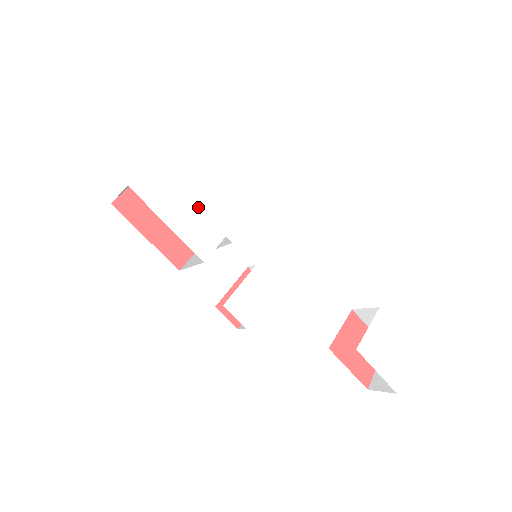
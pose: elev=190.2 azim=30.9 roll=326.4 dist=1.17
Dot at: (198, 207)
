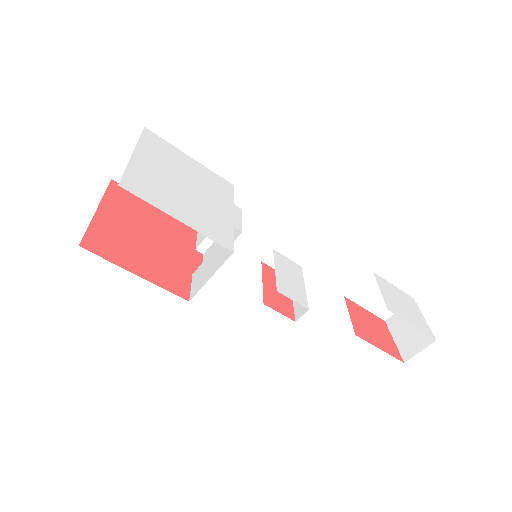
Dot at: (193, 202)
